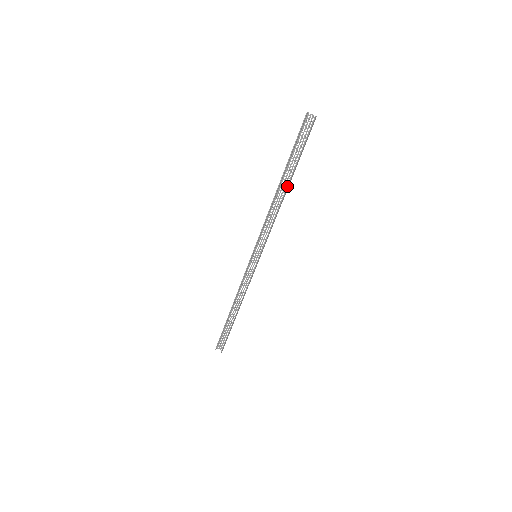
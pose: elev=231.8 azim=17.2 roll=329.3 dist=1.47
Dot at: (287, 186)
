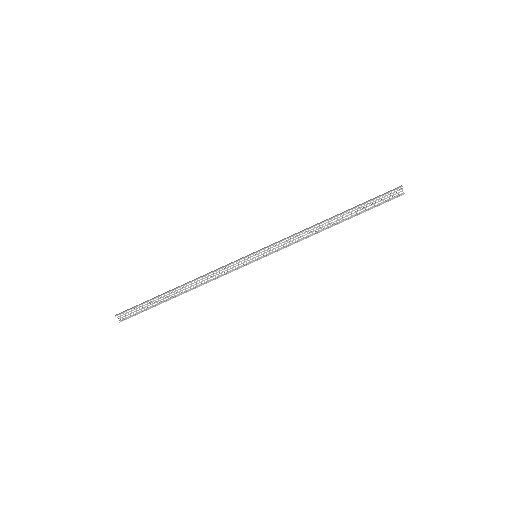
Dot at: (340, 222)
